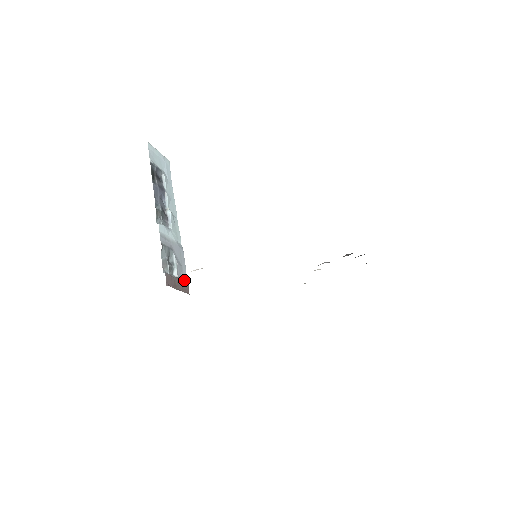
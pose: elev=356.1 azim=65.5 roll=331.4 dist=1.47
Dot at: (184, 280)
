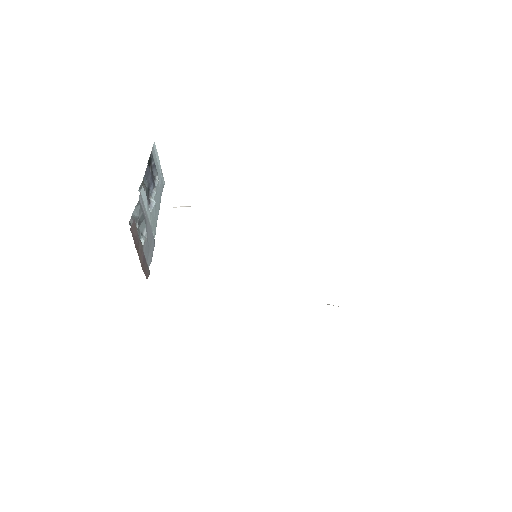
Dot at: (147, 263)
